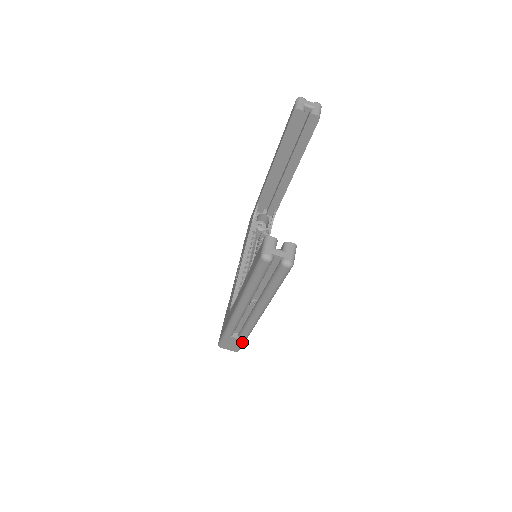
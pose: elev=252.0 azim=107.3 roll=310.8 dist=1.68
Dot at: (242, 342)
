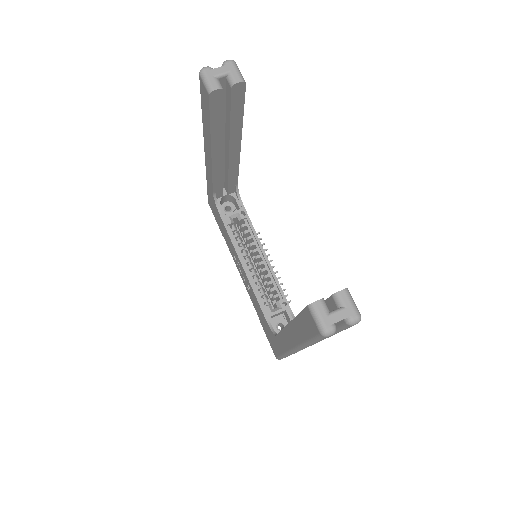
Dot at: occluded
